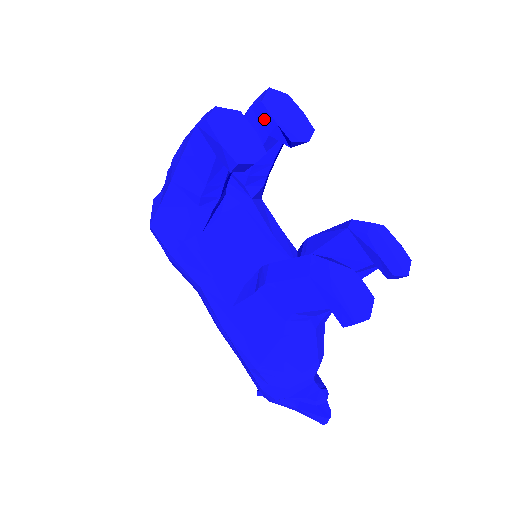
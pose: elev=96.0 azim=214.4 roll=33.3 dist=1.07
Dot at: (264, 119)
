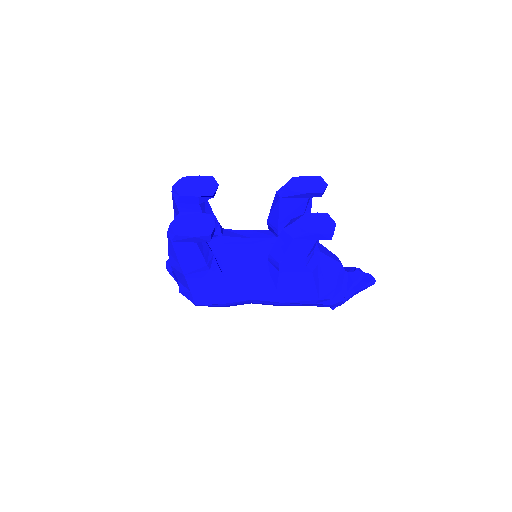
Dot at: (189, 201)
